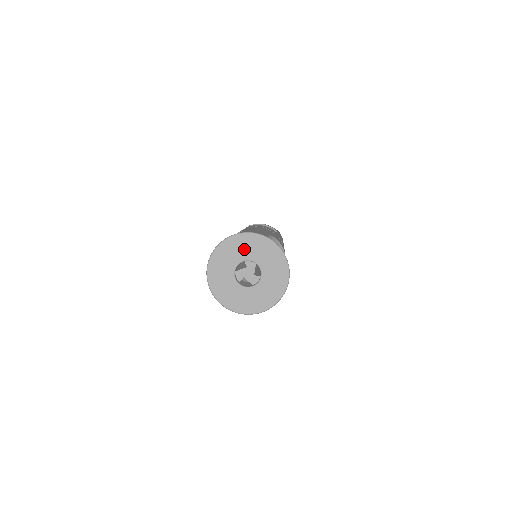
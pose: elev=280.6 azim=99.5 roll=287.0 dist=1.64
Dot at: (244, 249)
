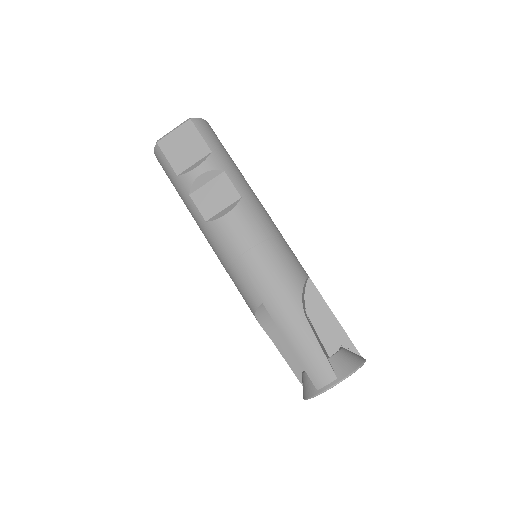
Dot at: occluded
